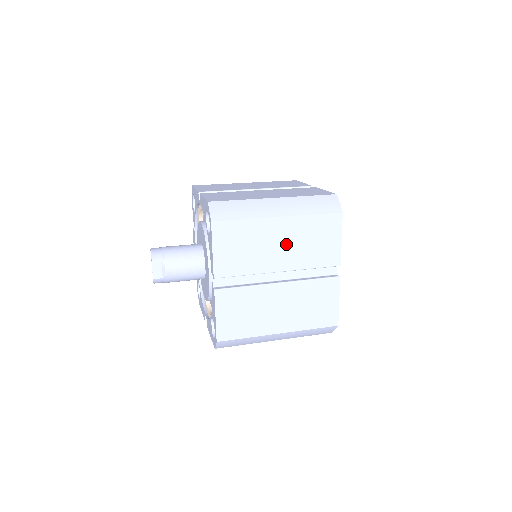
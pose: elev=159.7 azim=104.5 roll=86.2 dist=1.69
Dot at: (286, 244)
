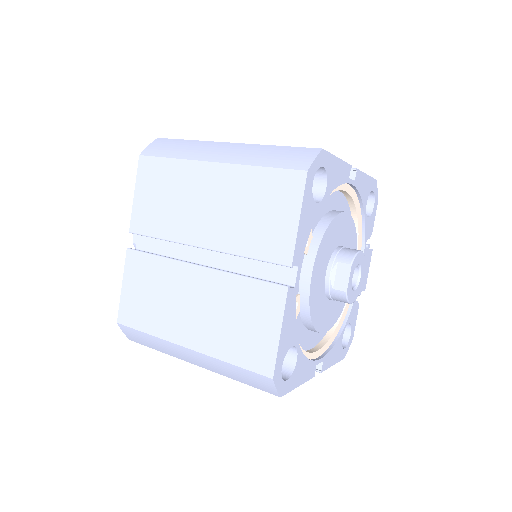
Dot at: (216, 206)
